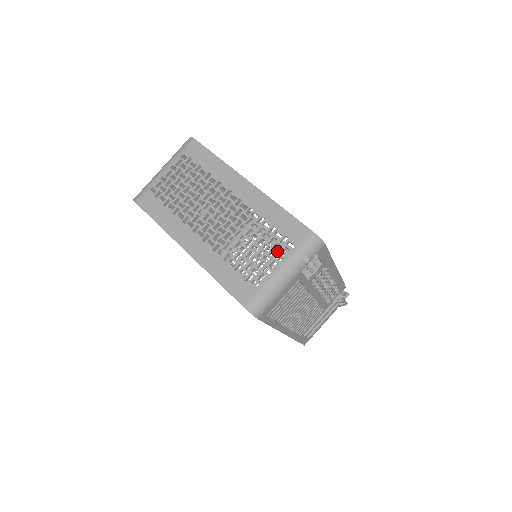
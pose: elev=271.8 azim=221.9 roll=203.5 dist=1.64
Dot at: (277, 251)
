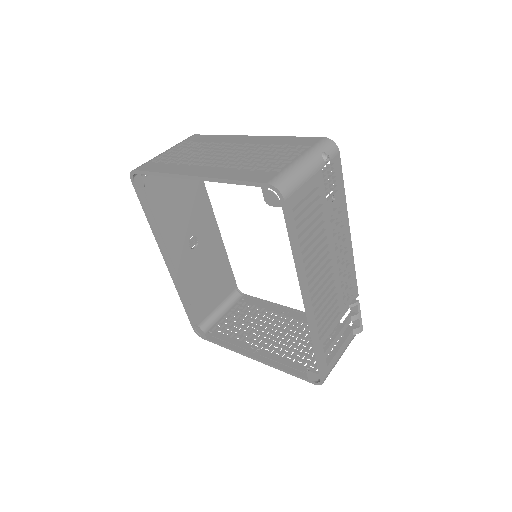
Dot at: (294, 152)
